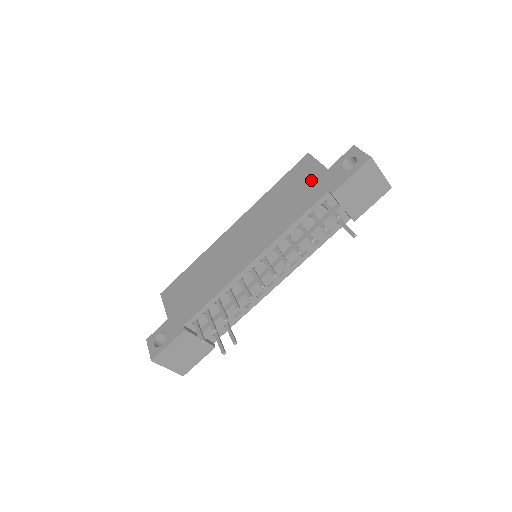
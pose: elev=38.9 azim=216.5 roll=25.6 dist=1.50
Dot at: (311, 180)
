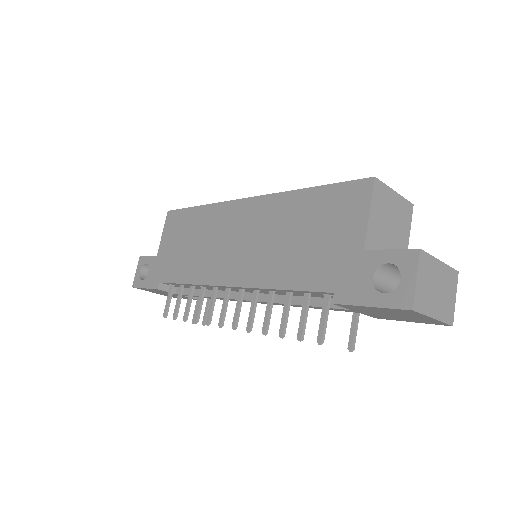
Dot at: (337, 242)
